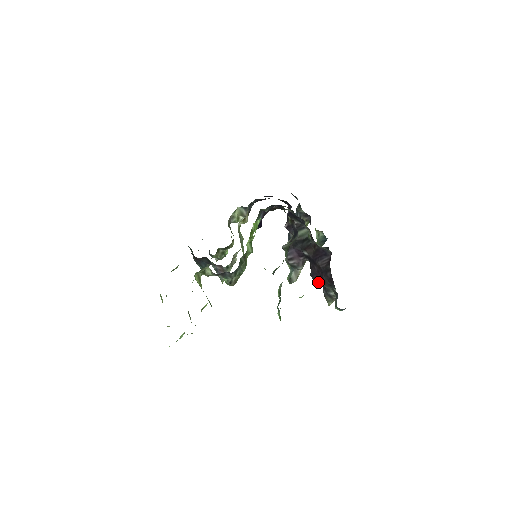
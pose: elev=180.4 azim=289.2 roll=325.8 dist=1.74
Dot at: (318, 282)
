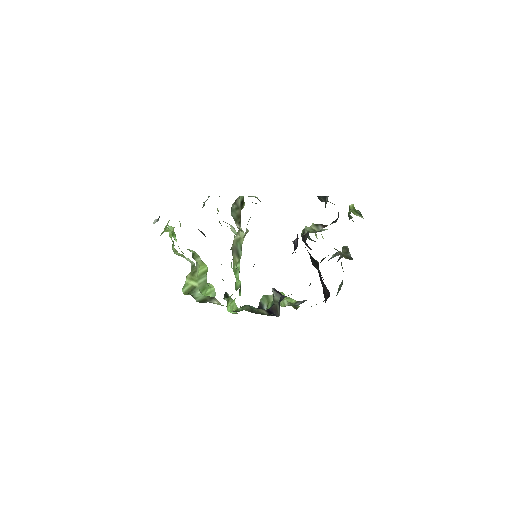
Dot at: occluded
